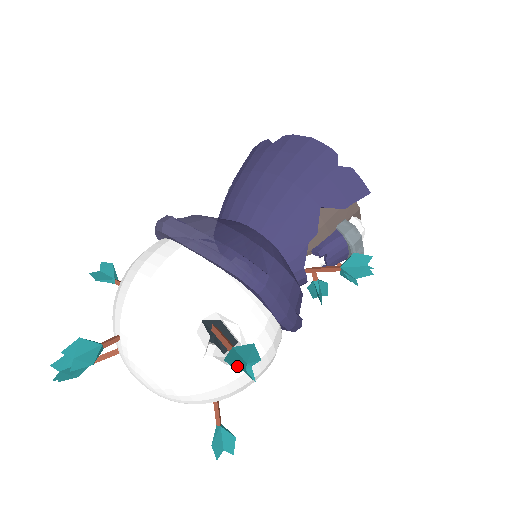
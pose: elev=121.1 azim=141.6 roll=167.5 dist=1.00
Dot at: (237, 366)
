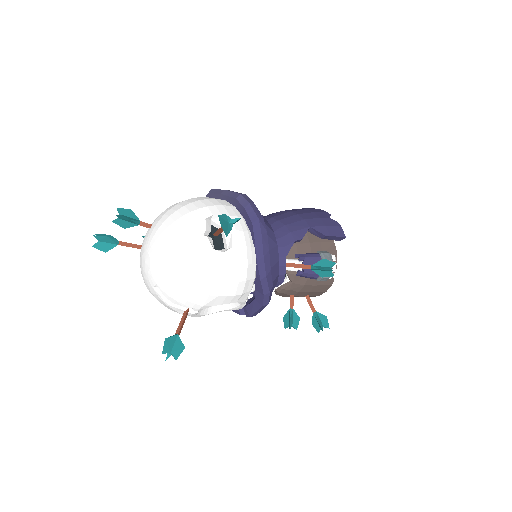
Dot at: (225, 216)
